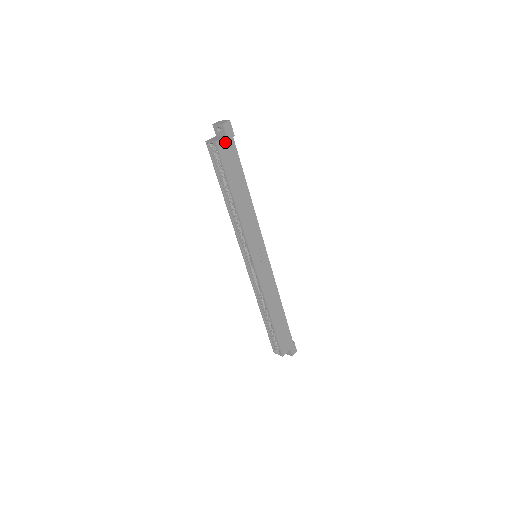
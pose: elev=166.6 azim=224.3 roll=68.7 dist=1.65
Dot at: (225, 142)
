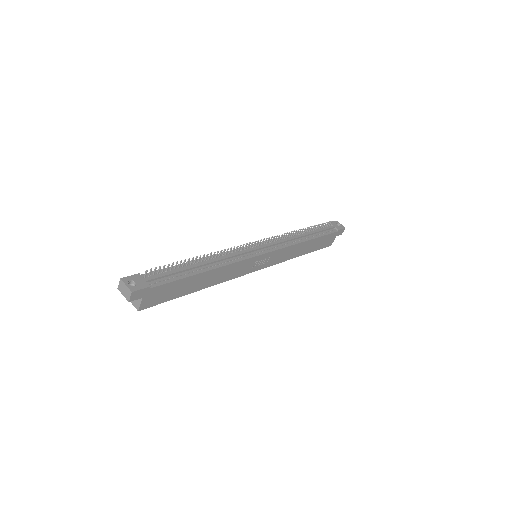
Dot at: (147, 299)
